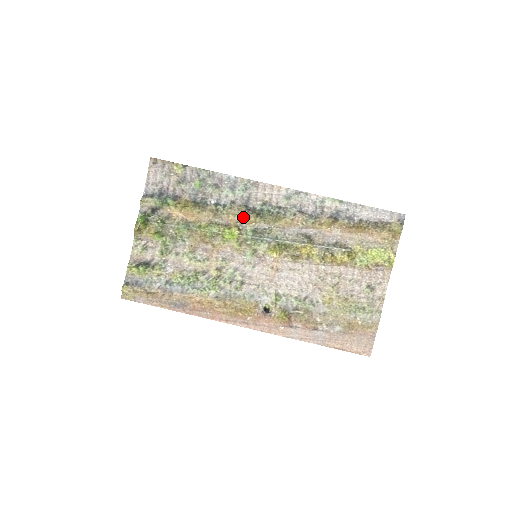
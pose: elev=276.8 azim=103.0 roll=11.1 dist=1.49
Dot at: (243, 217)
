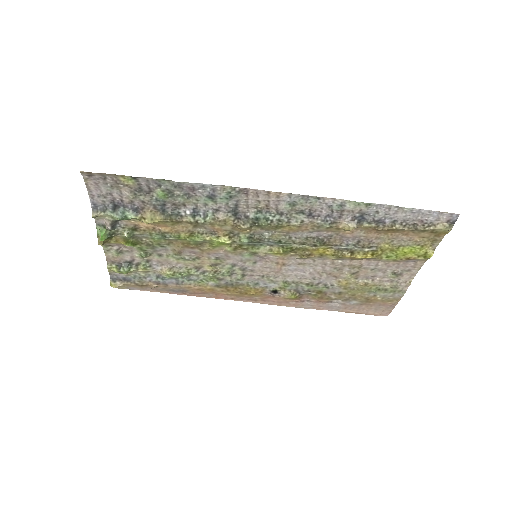
Dot at: (233, 227)
